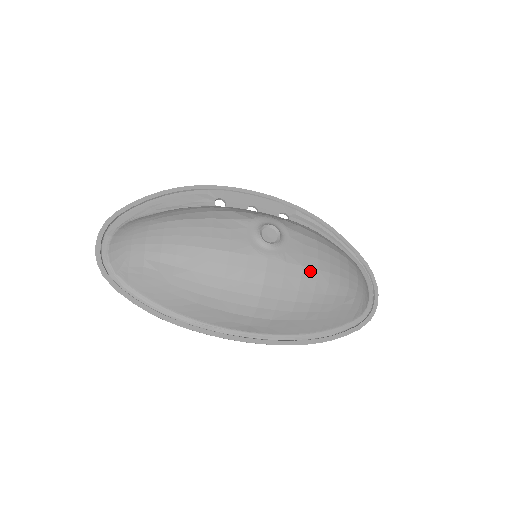
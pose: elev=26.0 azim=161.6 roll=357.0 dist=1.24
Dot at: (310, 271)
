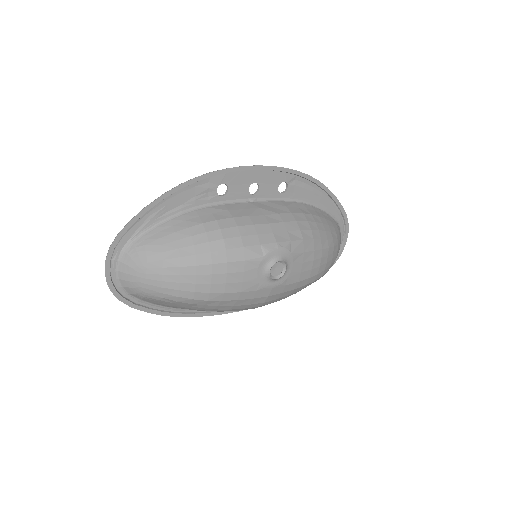
Dot at: (303, 282)
